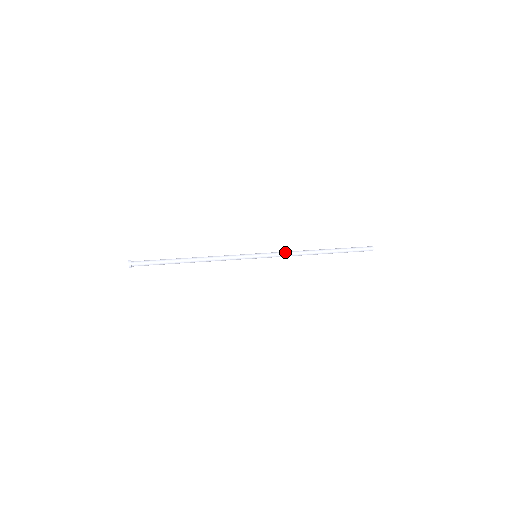
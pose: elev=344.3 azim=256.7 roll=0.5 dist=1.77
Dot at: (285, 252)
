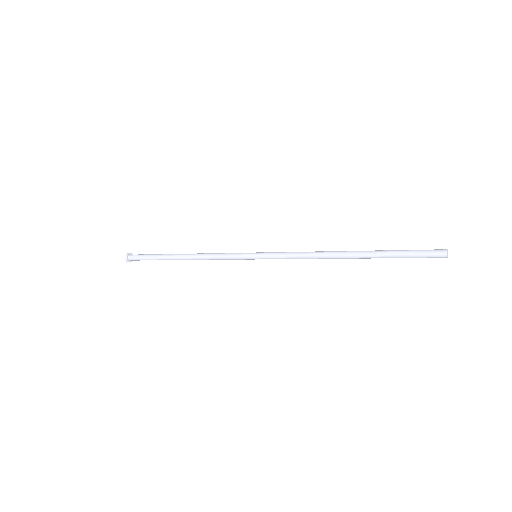
Dot at: (294, 252)
